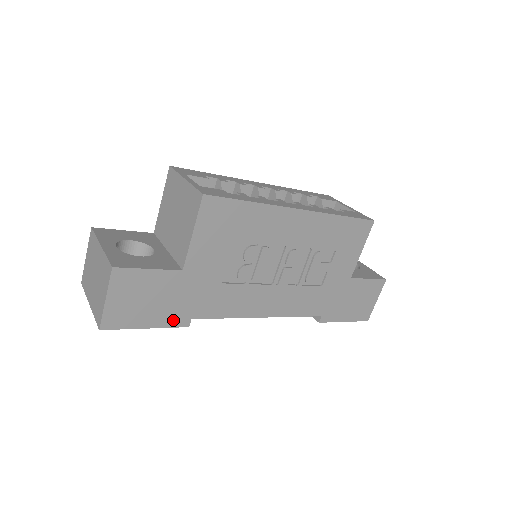
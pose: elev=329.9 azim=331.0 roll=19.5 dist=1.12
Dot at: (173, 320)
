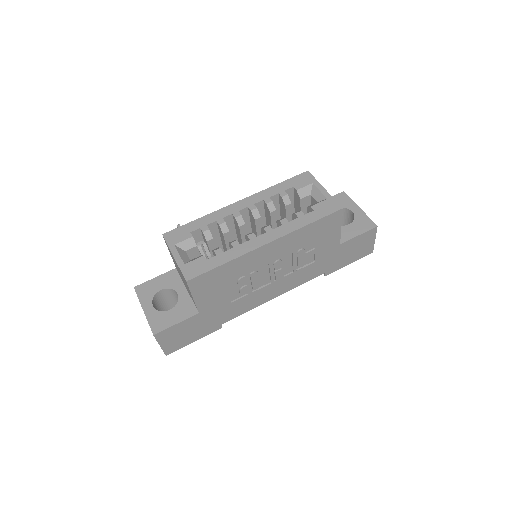
Dot at: (209, 331)
